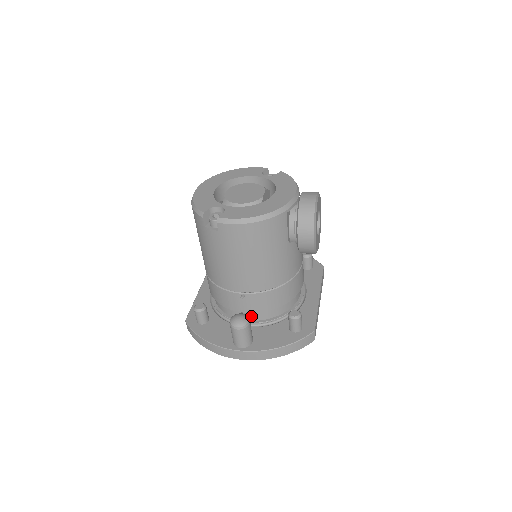
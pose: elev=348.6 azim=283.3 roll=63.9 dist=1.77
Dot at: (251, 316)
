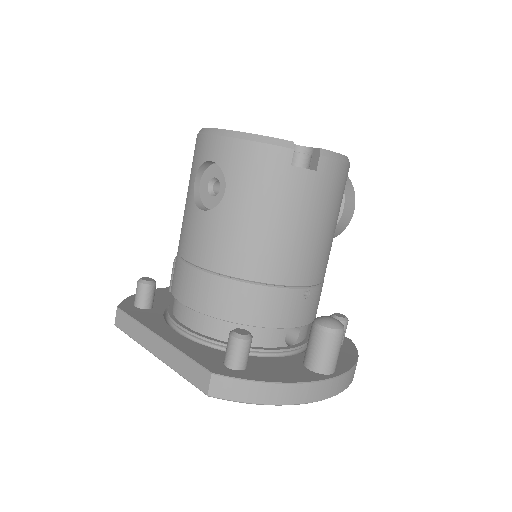
Dot at: (286, 340)
